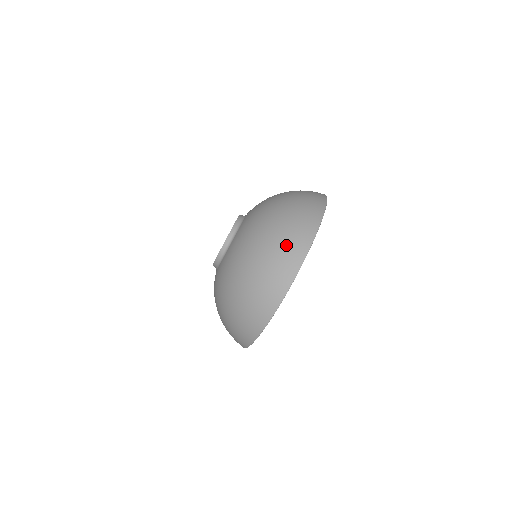
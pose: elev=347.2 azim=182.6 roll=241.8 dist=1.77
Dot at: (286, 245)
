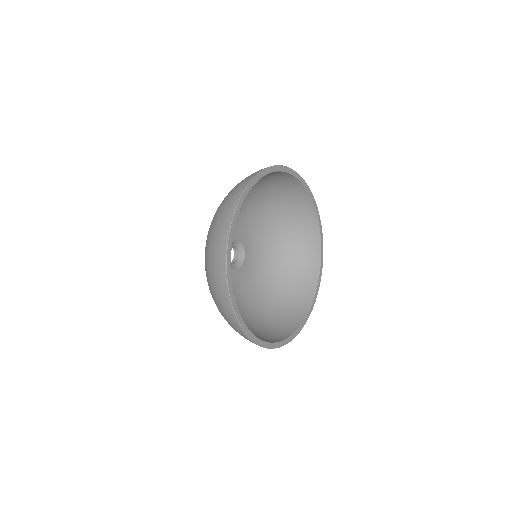
Dot at: (214, 279)
